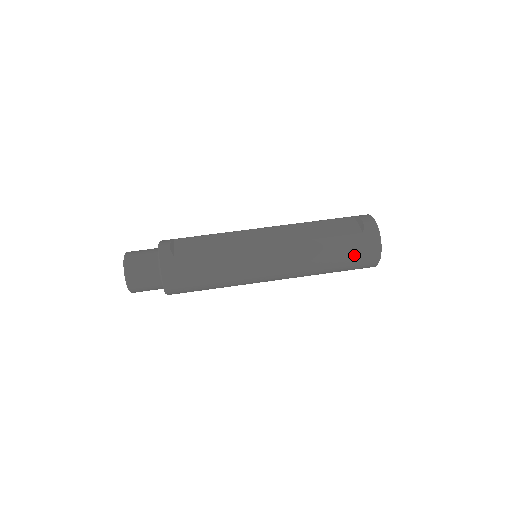
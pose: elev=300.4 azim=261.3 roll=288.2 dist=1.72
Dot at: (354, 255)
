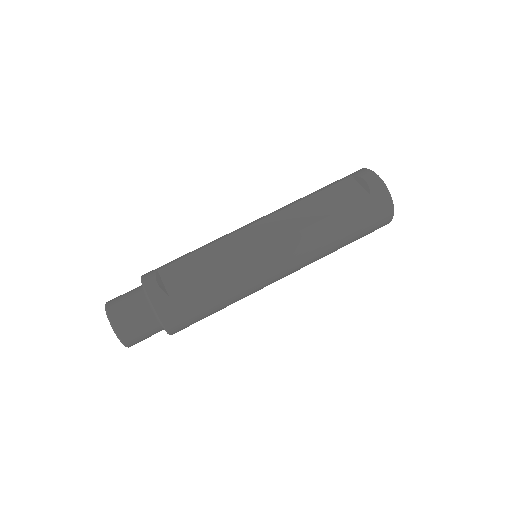
Dot at: (367, 223)
